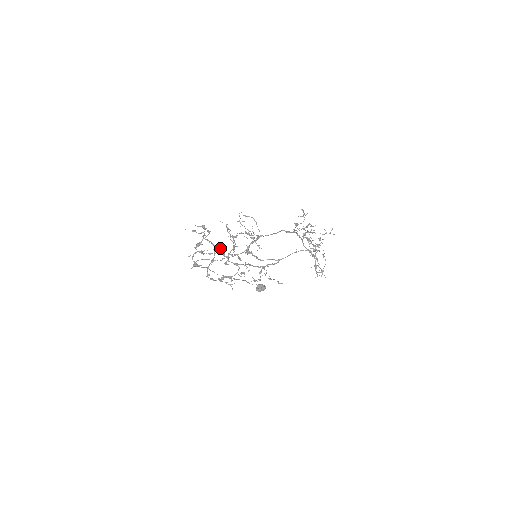
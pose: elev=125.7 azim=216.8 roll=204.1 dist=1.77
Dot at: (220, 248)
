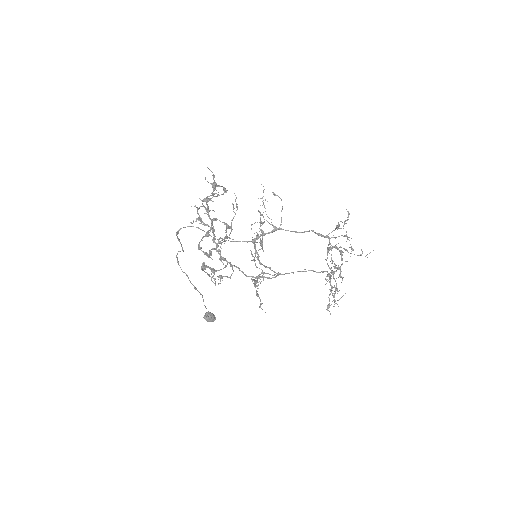
Dot at: (213, 228)
